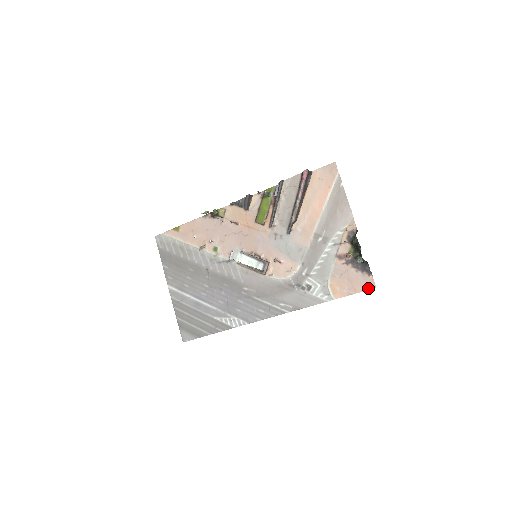
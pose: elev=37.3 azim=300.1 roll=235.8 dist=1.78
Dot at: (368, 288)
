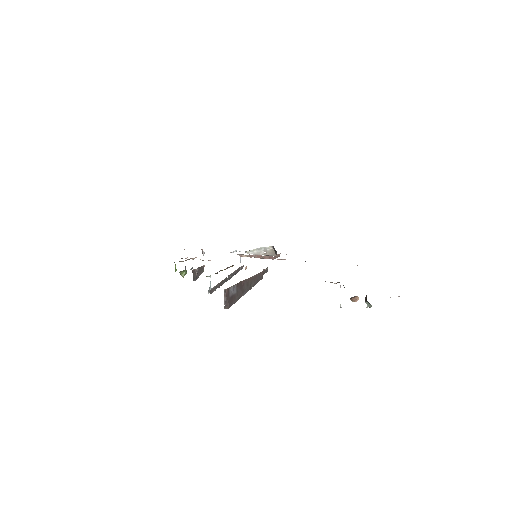
Dot at: occluded
